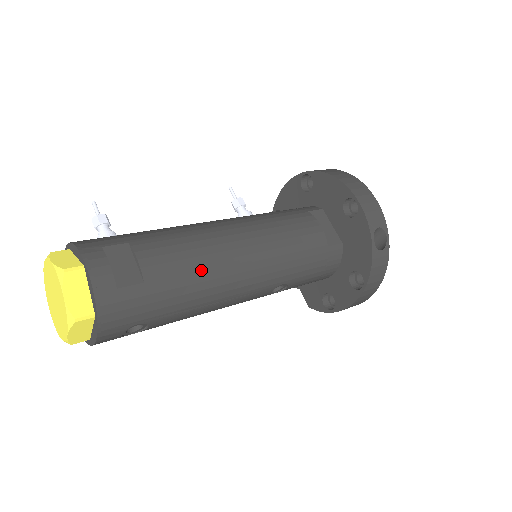
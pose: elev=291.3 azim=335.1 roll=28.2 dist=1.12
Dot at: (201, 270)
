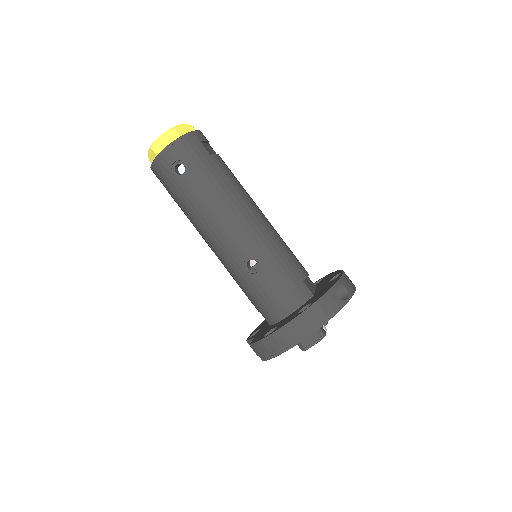
Dot at: (234, 187)
